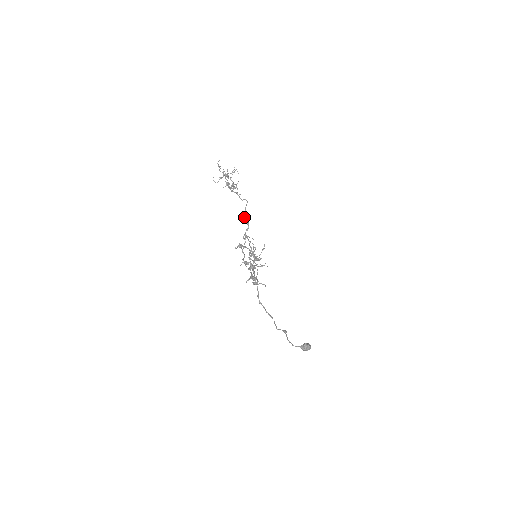
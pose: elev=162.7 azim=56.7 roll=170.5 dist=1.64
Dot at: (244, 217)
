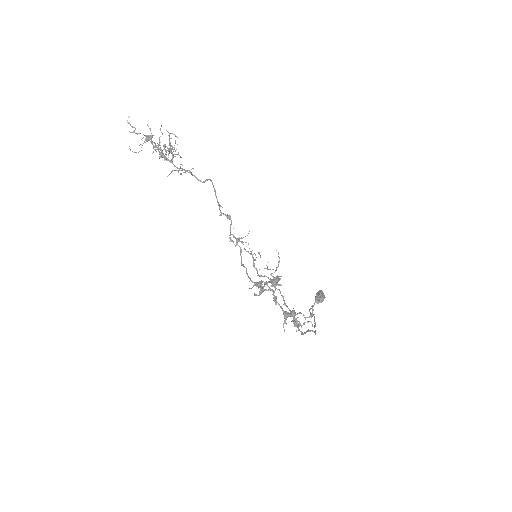
Dot at: occluded
